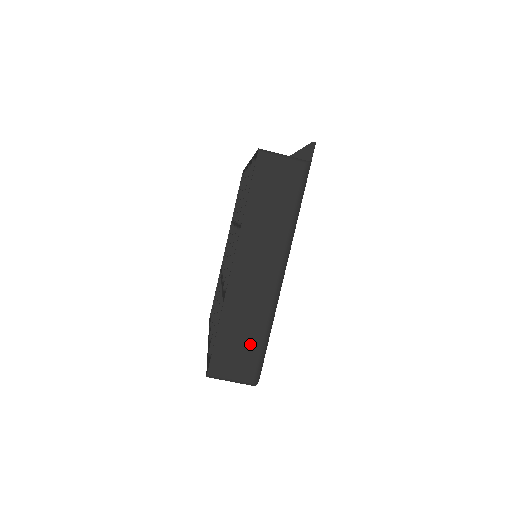
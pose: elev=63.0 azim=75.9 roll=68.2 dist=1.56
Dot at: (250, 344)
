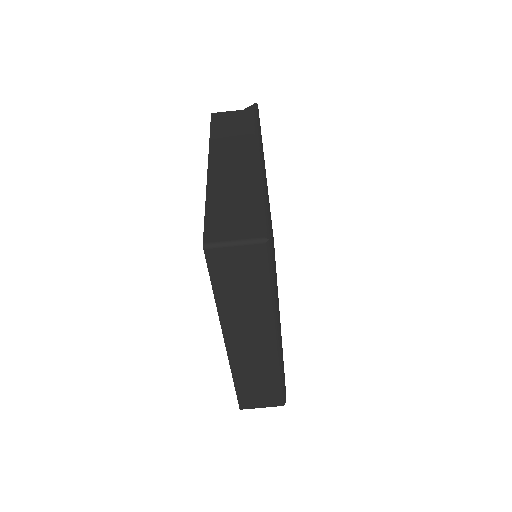
Dot at: (247, 208)
